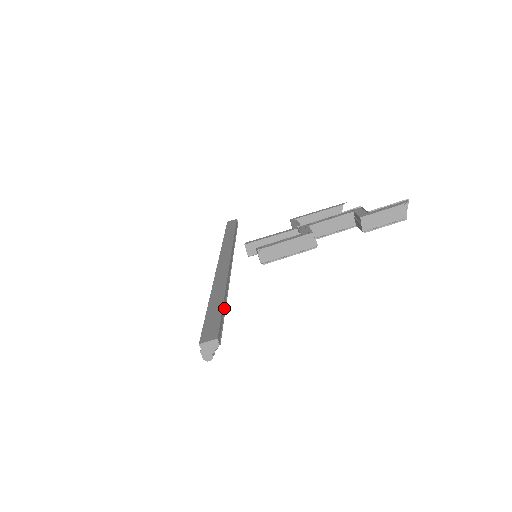
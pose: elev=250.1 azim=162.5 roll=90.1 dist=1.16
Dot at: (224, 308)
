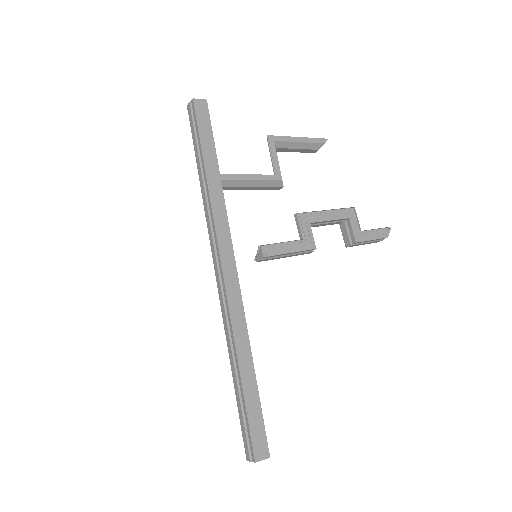
Dot at: (255, 387)
